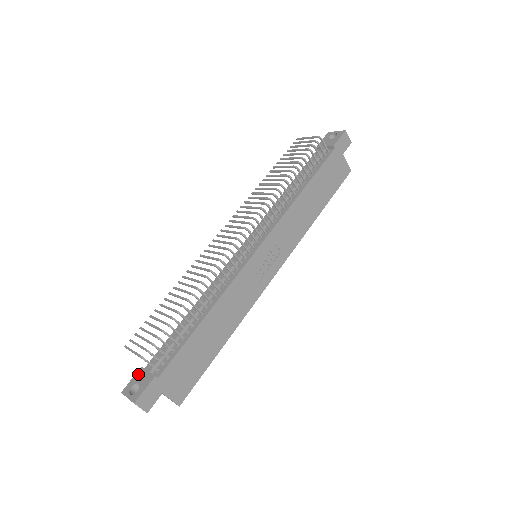
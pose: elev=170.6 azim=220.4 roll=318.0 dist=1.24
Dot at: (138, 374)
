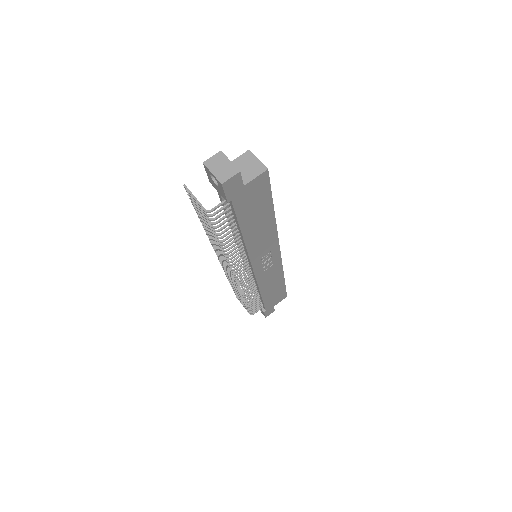
Dot at: occluded
